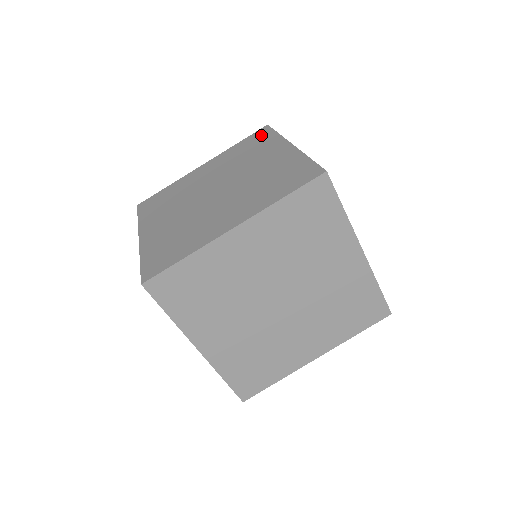
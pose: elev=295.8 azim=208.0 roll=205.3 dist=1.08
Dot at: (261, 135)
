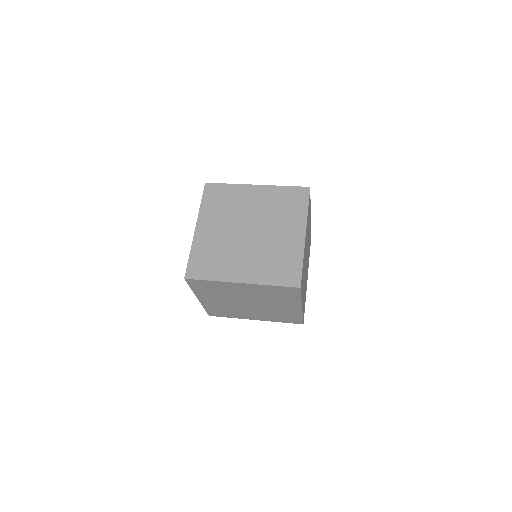
Dot at: occluded
